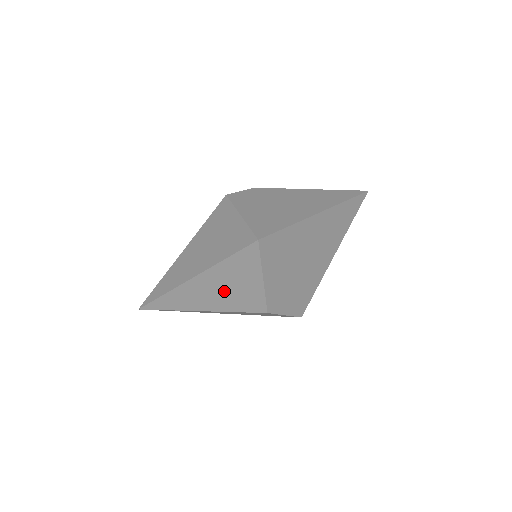
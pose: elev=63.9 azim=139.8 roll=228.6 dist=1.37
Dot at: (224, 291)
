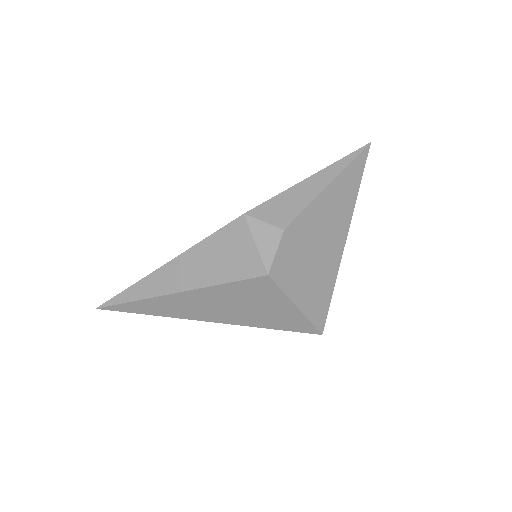
Dot at: occluded
